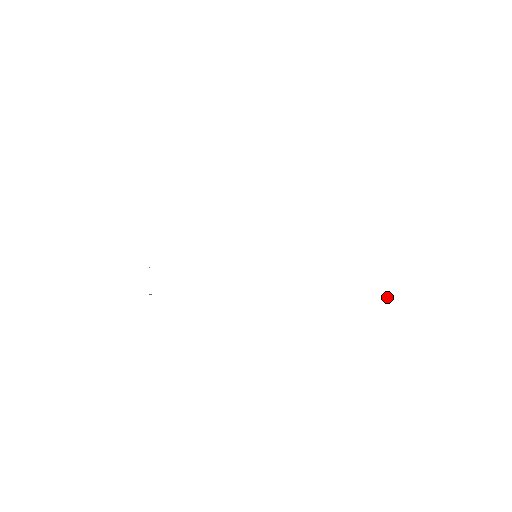
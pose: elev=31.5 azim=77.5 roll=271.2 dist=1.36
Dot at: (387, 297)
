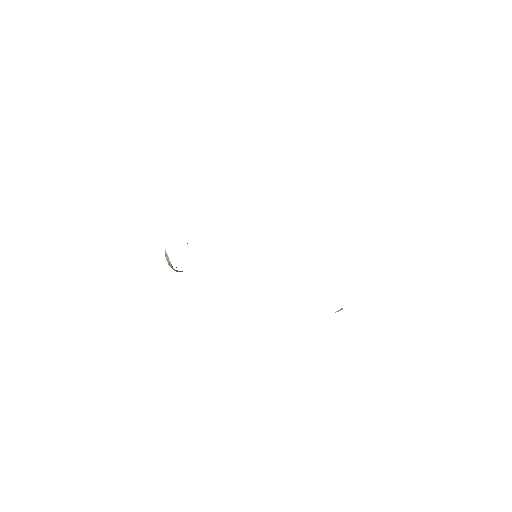
Dot at: (338, 311)
